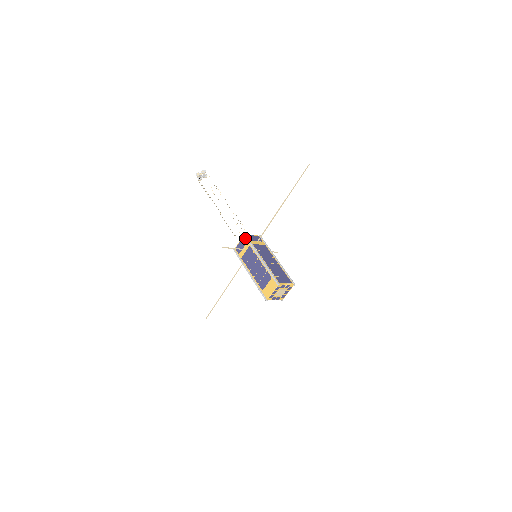
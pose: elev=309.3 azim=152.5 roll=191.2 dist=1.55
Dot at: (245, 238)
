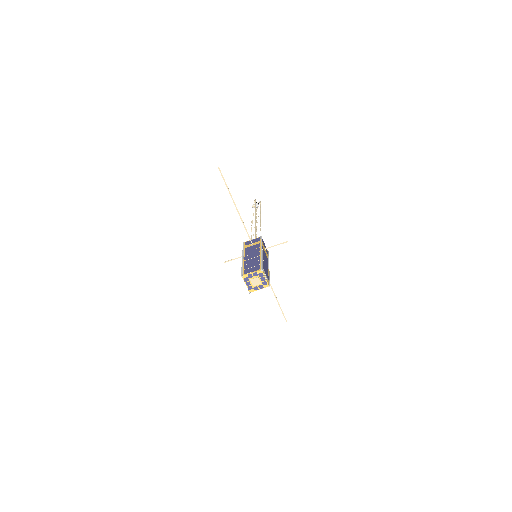
Dot at: occluded
